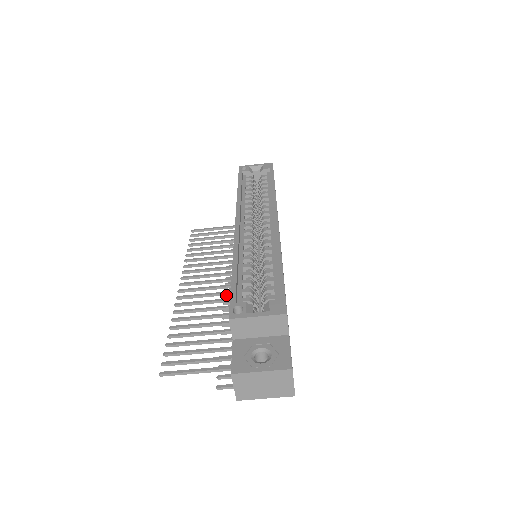
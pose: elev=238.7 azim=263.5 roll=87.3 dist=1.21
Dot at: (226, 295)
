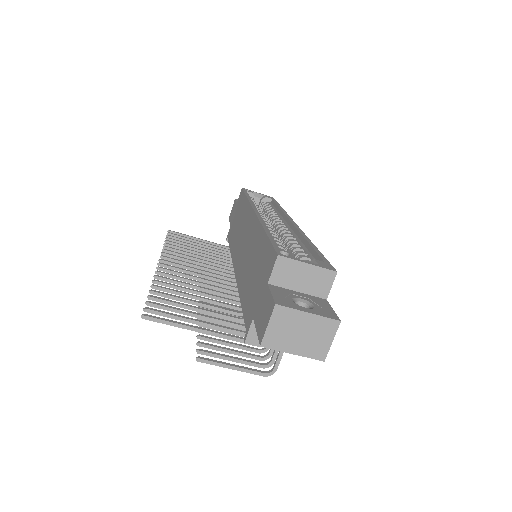
Dot at: occluded
